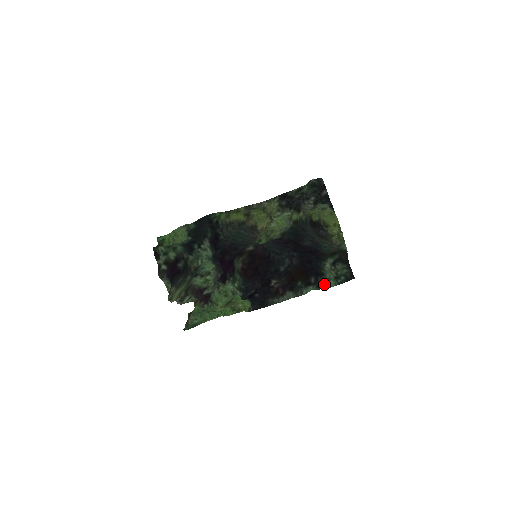
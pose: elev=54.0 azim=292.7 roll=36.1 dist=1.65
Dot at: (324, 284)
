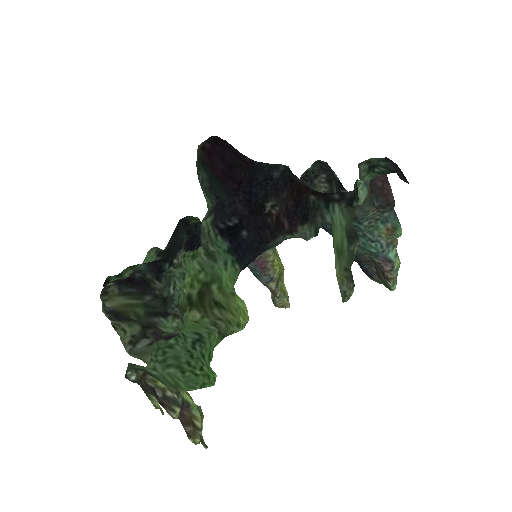
Dot at: (354, 184)
